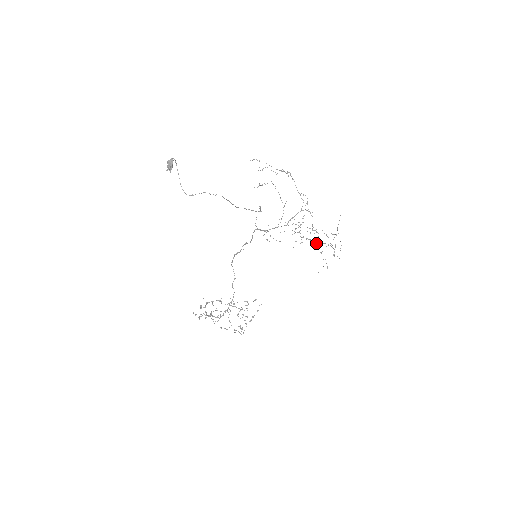
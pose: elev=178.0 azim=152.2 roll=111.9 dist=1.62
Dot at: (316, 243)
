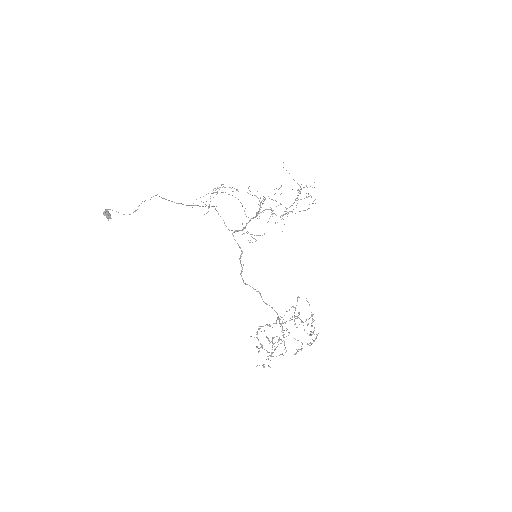
Dot at: occluded
